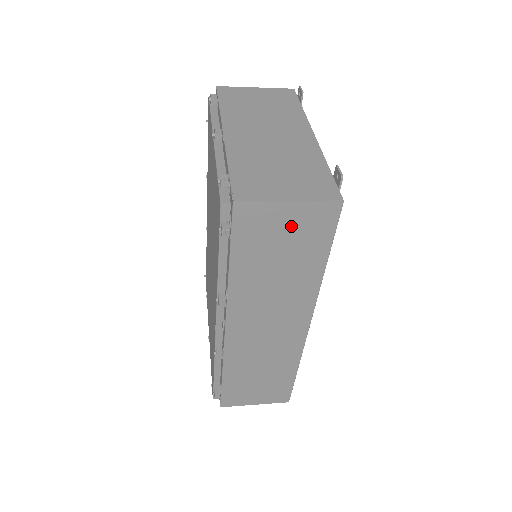
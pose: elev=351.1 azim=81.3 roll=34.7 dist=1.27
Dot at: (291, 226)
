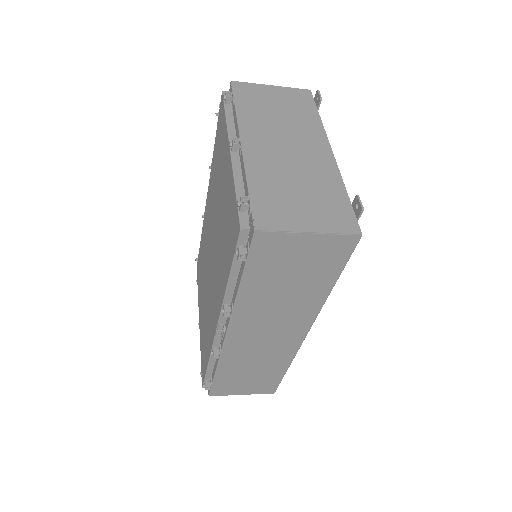
Dot at: (307, 253)
